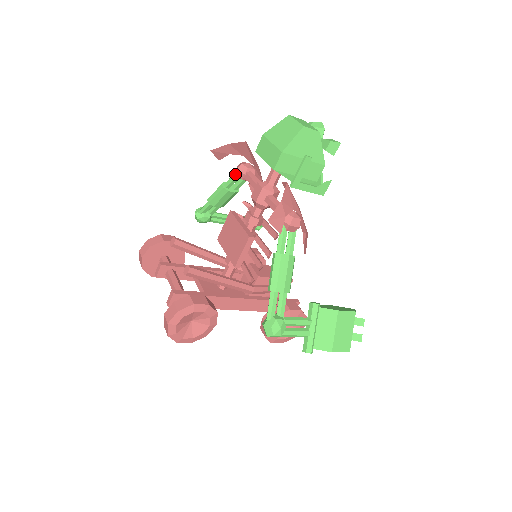
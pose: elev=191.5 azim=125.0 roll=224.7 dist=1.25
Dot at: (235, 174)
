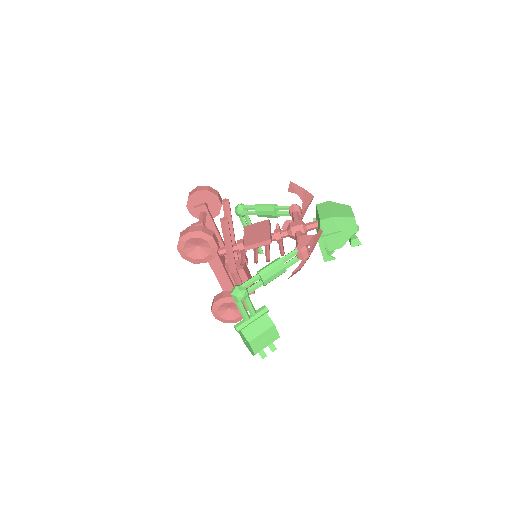
Dot at: (289, 206)
